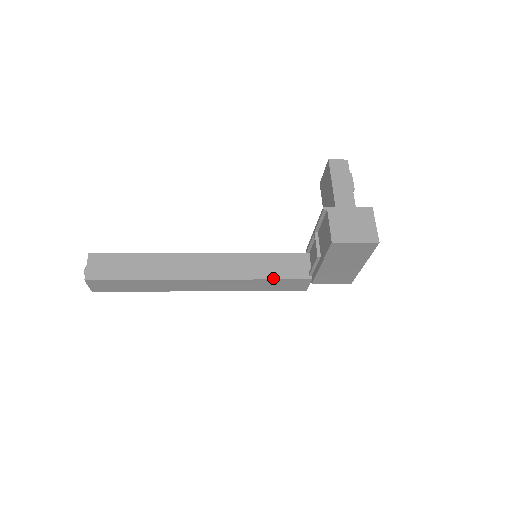
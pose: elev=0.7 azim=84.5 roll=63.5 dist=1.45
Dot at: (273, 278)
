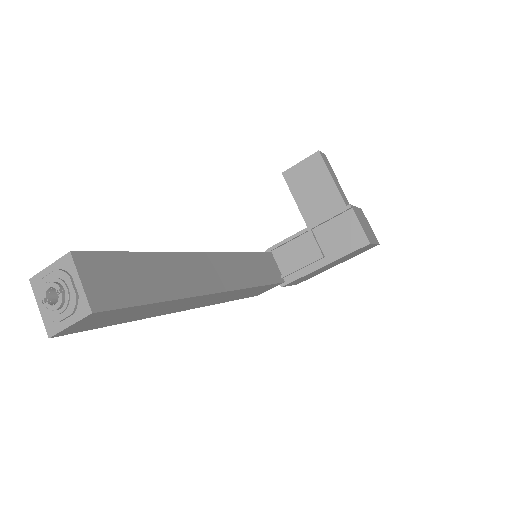
Dot at: (266, 283)
